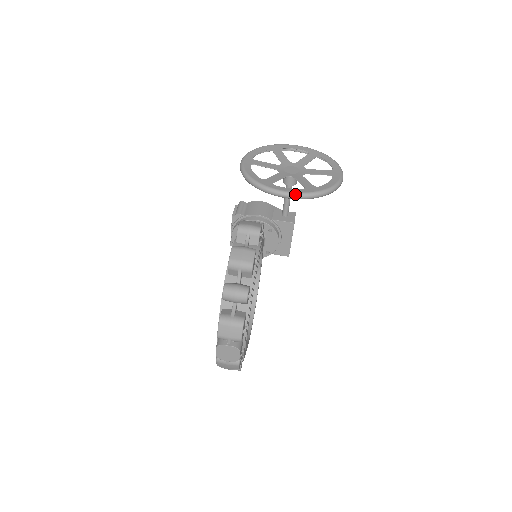
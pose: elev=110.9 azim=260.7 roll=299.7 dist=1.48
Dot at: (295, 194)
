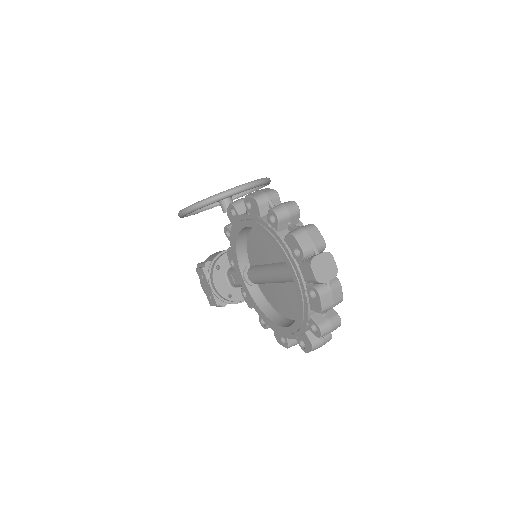
Dot at: (248, 183)
